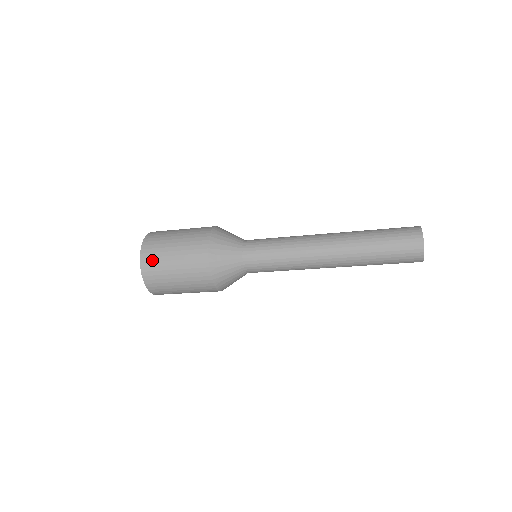
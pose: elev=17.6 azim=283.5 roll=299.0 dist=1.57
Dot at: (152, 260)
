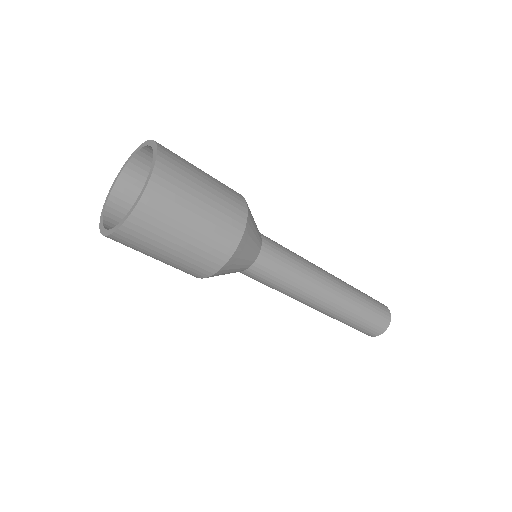
Dot at: (174, 153)
